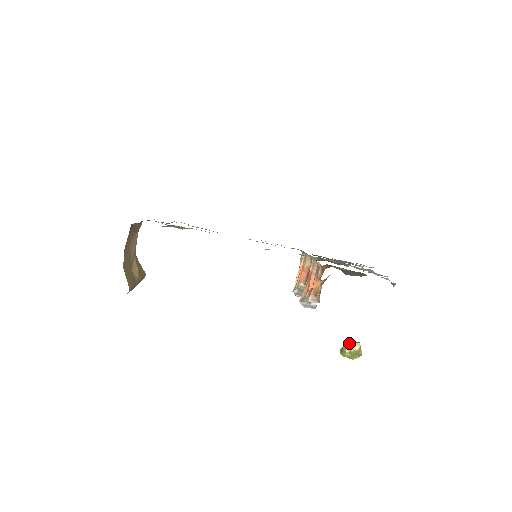
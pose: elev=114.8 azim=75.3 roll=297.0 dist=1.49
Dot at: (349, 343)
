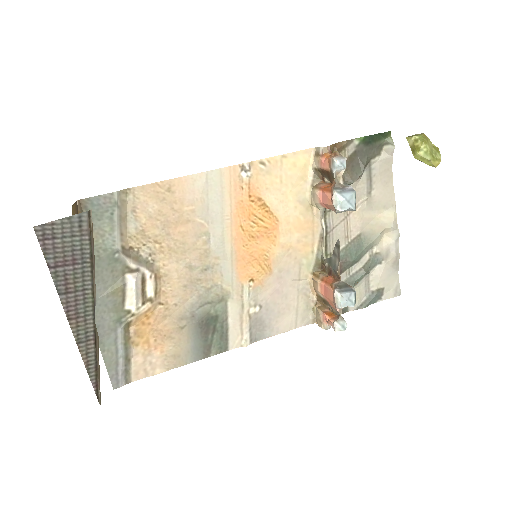
Dot at: (408, 136)
